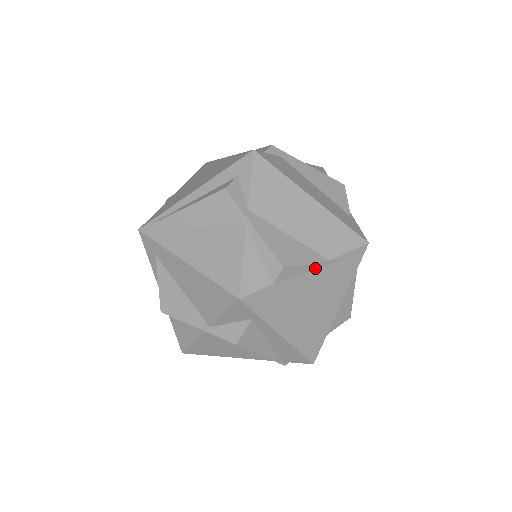
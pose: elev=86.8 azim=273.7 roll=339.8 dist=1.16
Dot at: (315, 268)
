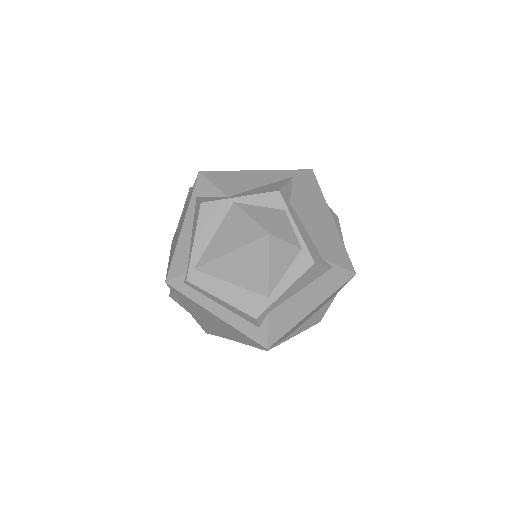
Dot at: occluded
